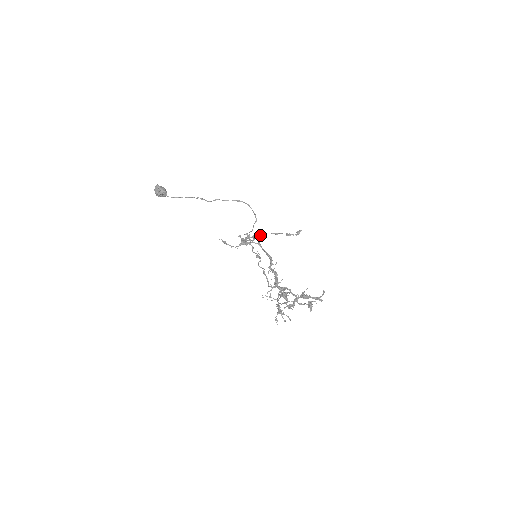
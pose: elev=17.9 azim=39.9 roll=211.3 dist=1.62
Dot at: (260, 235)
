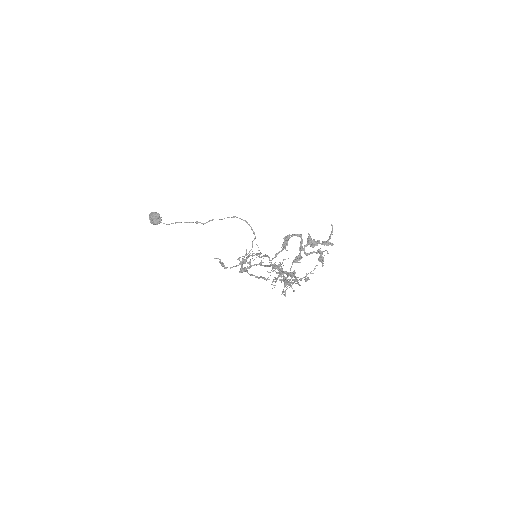
Dot at: (264, 279)
